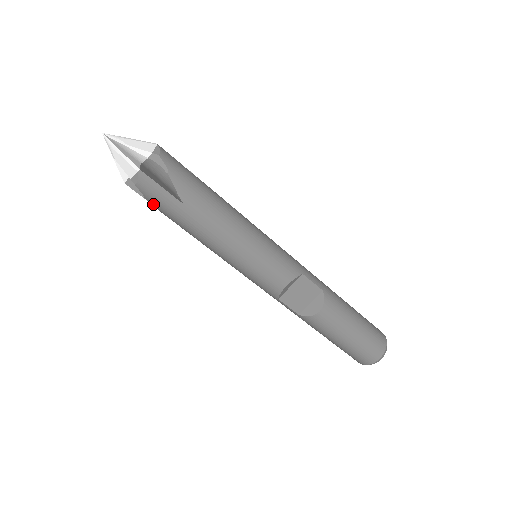
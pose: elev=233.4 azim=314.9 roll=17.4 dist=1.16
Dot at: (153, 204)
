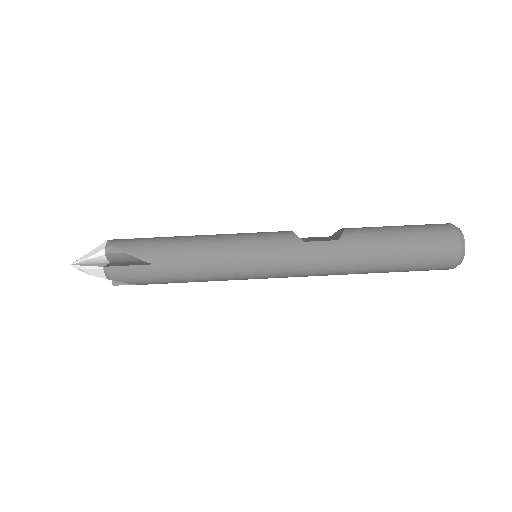
Dot at: (134, 252)
